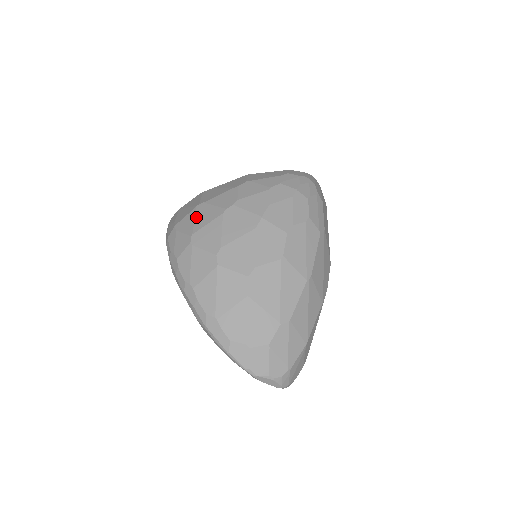
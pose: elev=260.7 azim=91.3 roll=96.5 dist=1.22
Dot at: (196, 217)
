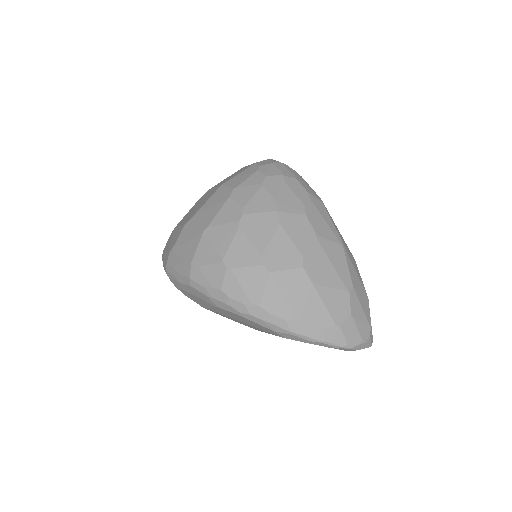
Dot at: (212, 243)
